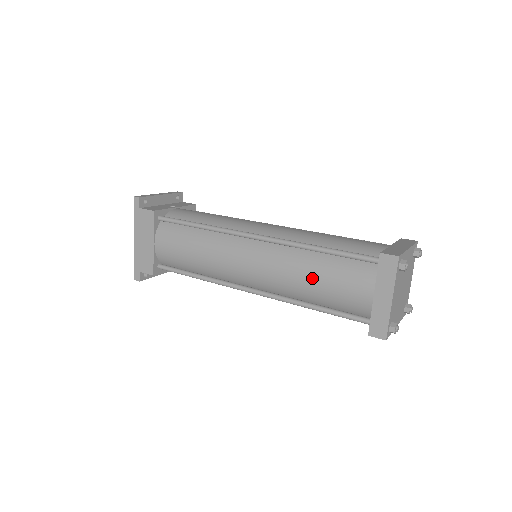
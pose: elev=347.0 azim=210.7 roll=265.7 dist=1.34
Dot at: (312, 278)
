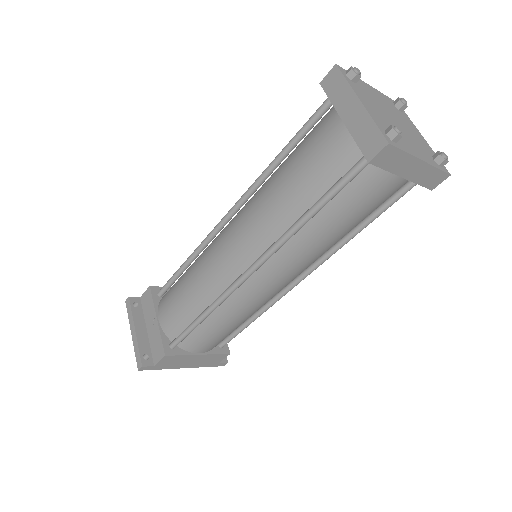
Dot at: (337, 231)
